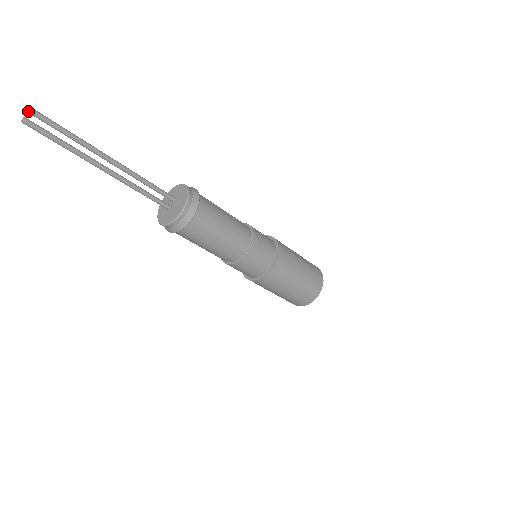
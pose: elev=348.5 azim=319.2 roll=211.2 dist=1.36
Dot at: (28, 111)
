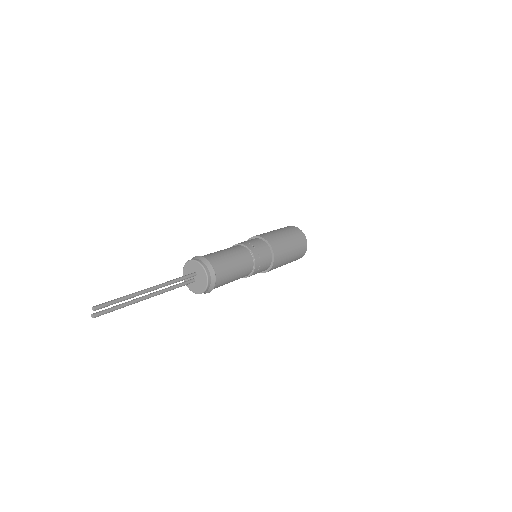
Dot at: occluded
